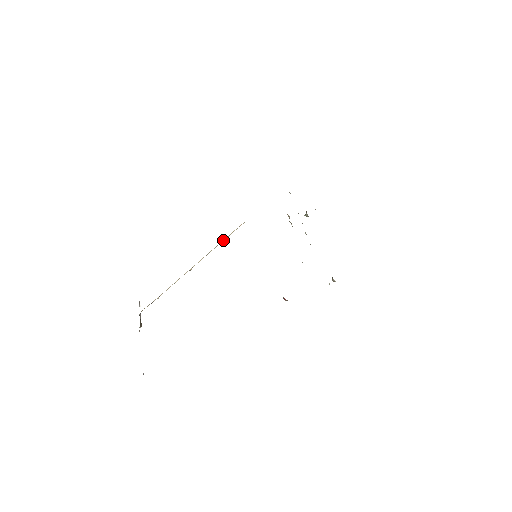
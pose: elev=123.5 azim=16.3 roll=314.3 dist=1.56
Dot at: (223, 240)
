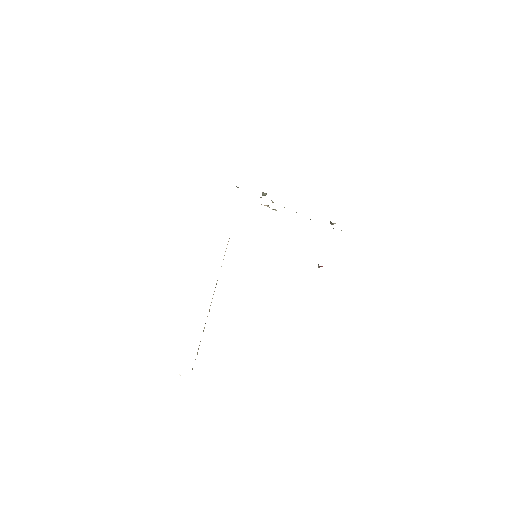
Dot at: (221, 266)
